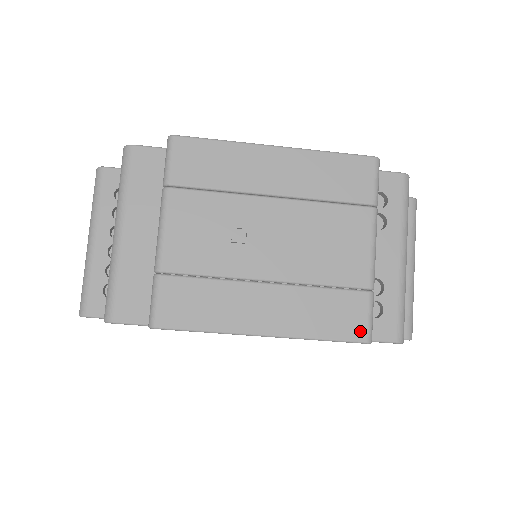
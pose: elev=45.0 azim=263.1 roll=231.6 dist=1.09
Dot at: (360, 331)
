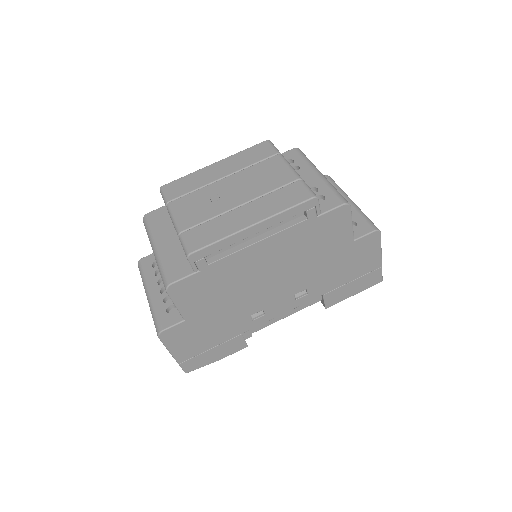
Dot at: (306, 195)
